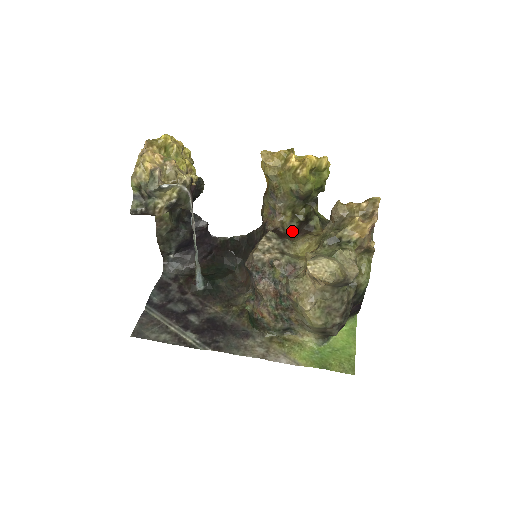
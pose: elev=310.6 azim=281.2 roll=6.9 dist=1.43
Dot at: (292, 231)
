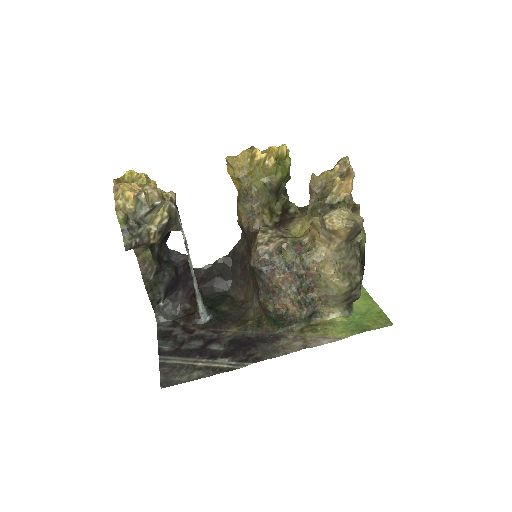
Dot at: (277, 225)
